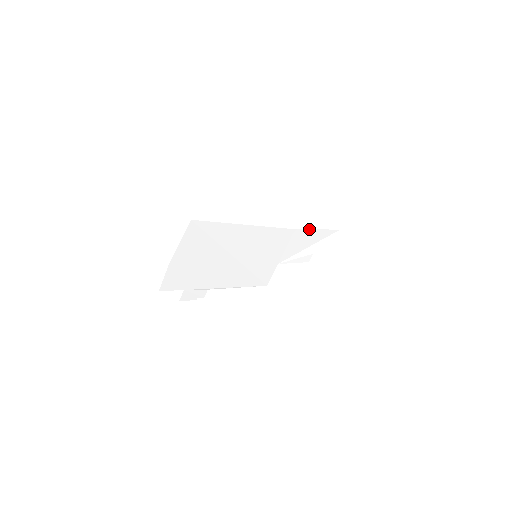
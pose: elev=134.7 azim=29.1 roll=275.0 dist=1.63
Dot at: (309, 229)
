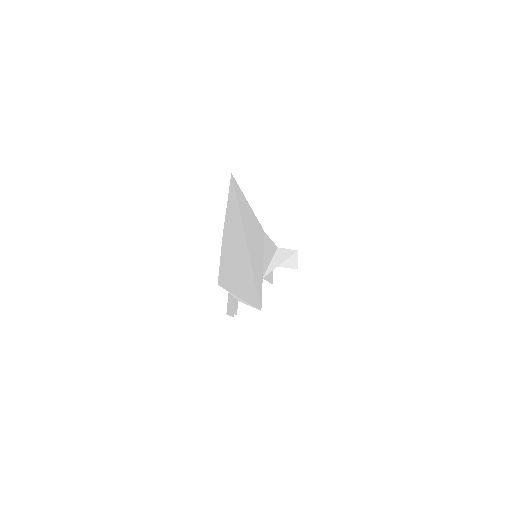
Dot at: (268, 237)
